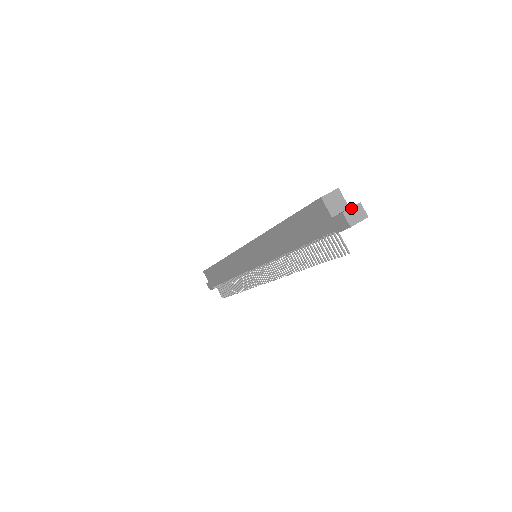
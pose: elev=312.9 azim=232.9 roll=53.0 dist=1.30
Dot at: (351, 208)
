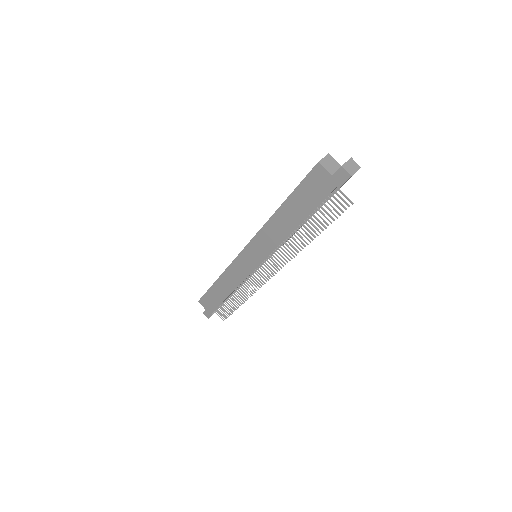
Dot at: (346, 162)
